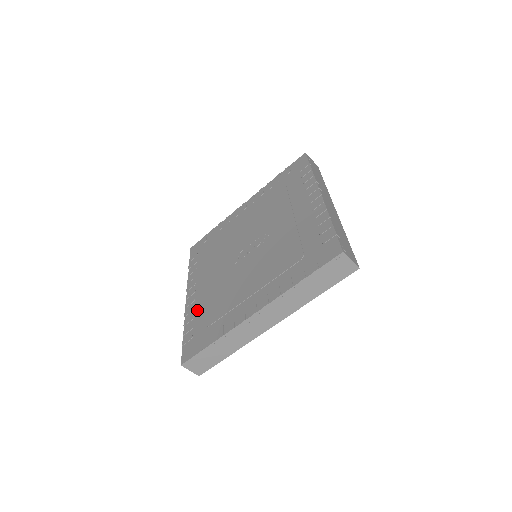
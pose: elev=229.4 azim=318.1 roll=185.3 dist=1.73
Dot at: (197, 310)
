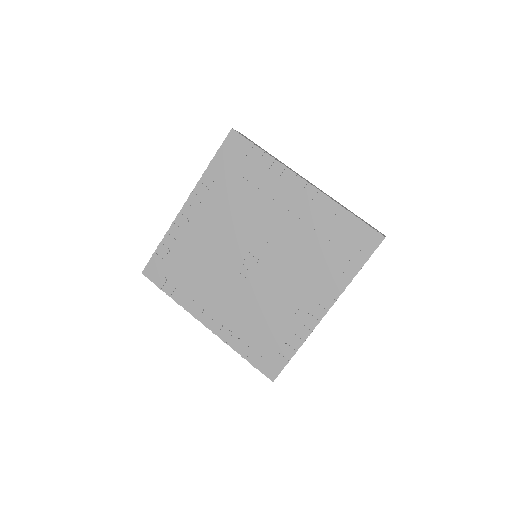
Dot at: (239, 332)
